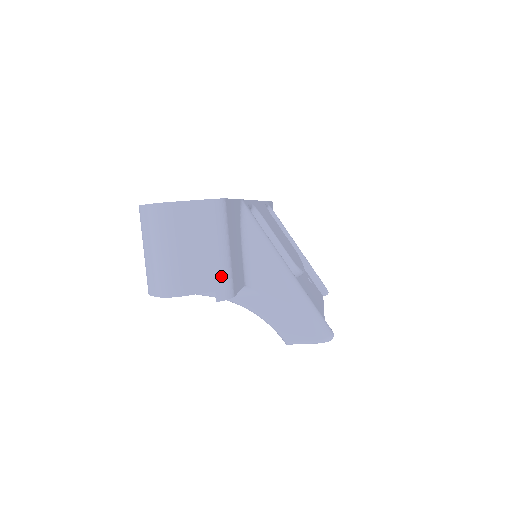
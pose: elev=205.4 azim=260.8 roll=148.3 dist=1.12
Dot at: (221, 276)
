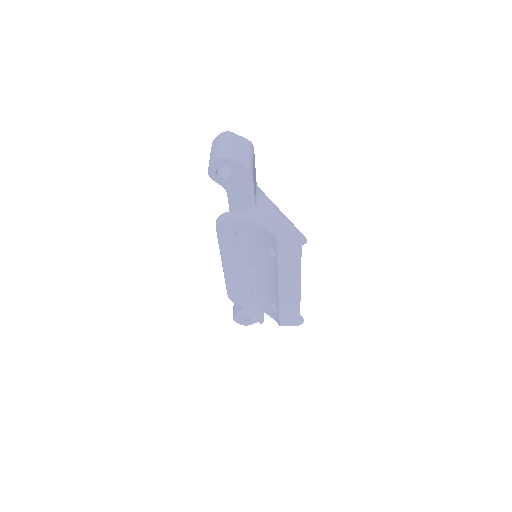
Dot at: (249, 163)
